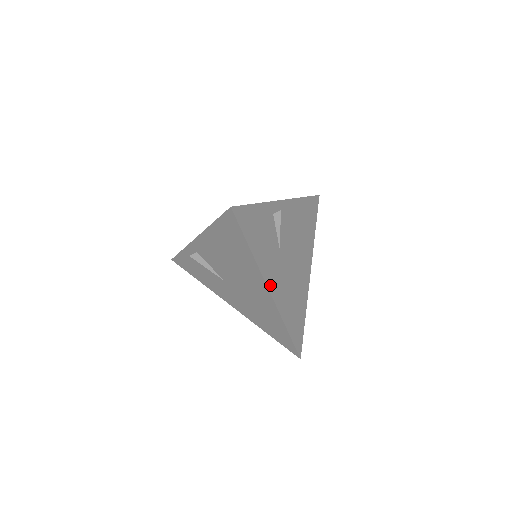
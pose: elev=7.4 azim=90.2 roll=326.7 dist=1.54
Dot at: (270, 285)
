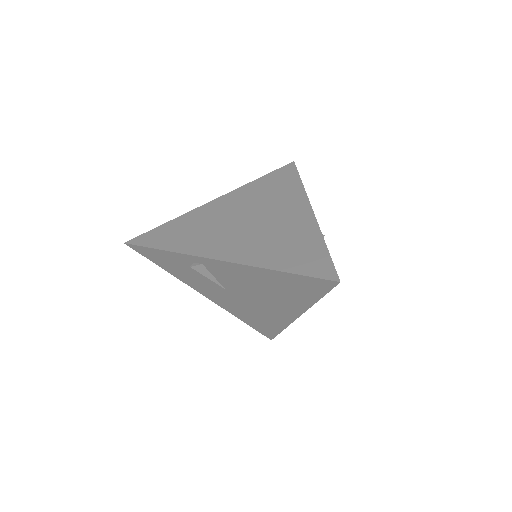
Dot at: occluded
